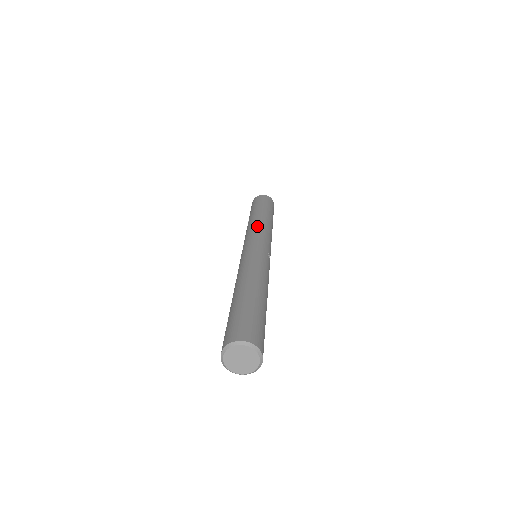
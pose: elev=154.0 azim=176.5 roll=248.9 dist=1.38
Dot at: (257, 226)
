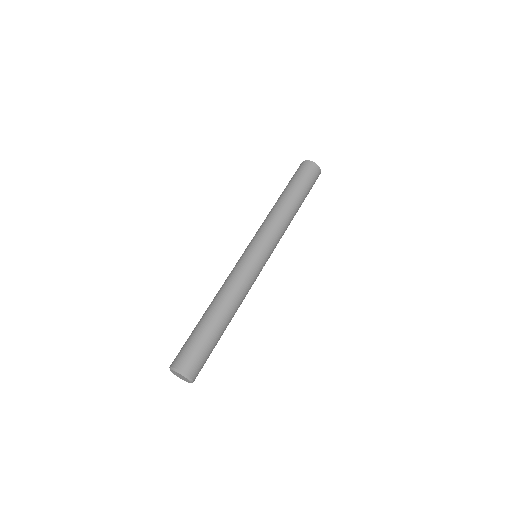
Dot at: (276, 224)
